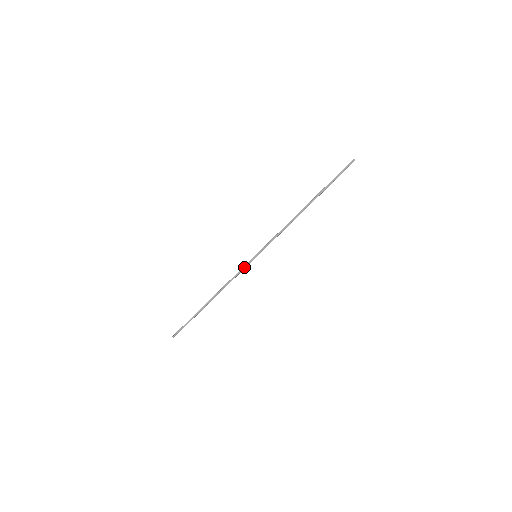
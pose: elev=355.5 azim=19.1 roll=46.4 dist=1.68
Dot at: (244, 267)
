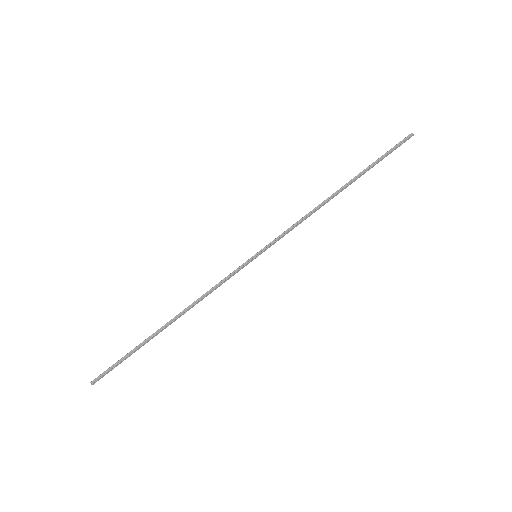
Dot at: occluded
